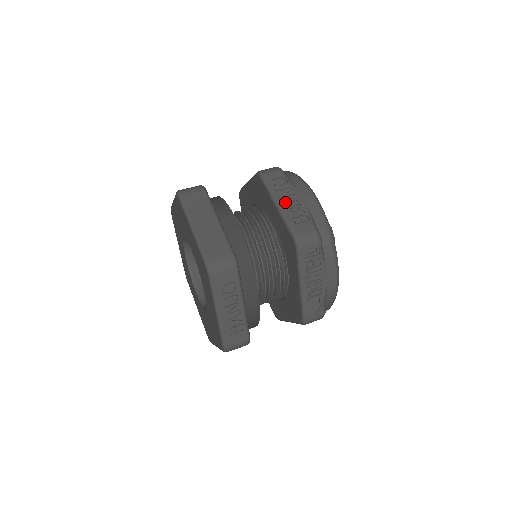
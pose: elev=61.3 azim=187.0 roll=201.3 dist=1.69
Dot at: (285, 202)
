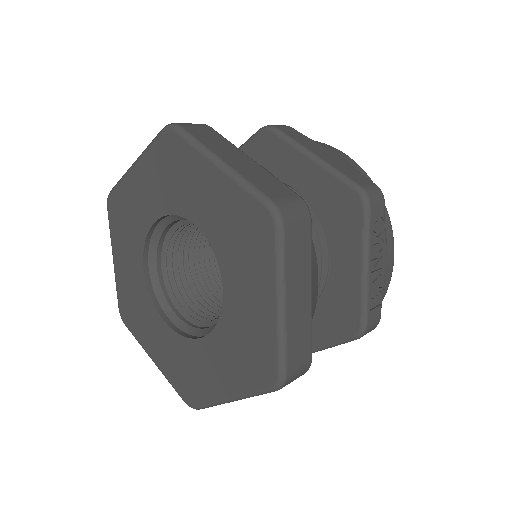
Dot at: (373, 264)
